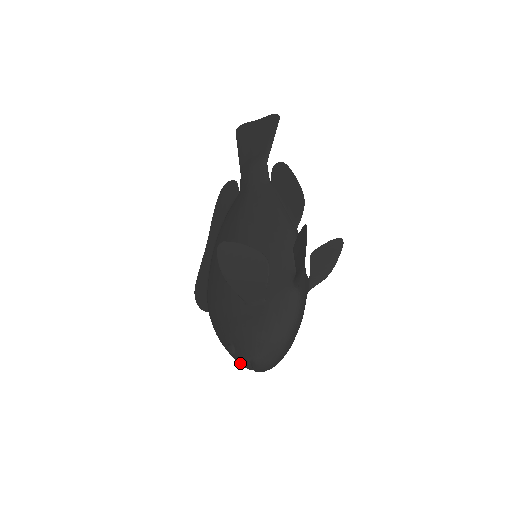
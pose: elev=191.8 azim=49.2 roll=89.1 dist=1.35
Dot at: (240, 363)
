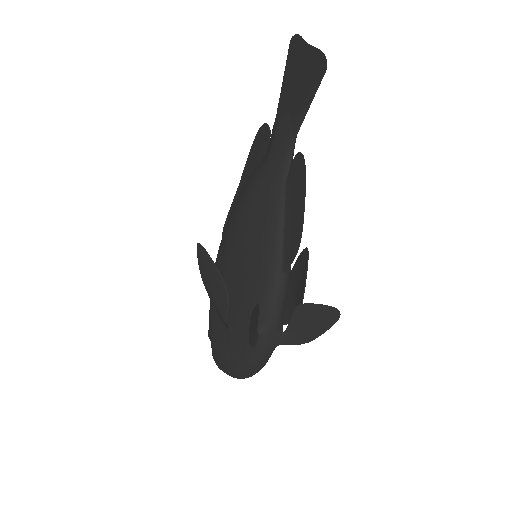
Dot at: occluded
